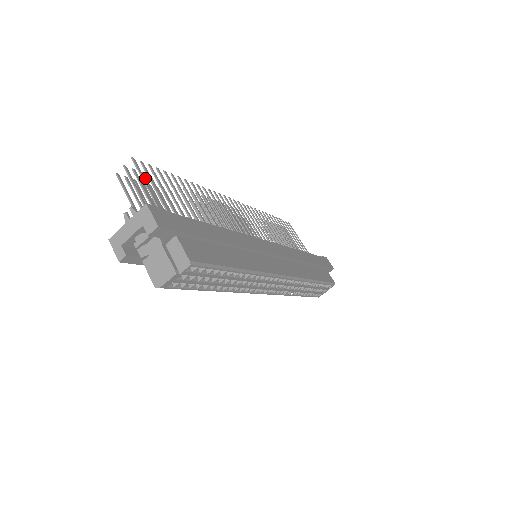
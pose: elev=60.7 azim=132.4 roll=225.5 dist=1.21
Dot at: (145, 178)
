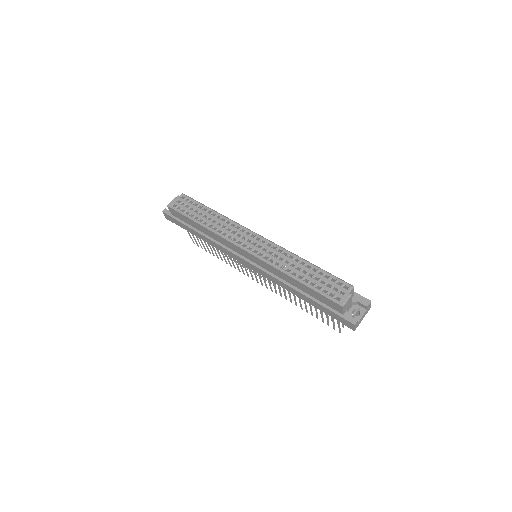
Dot at: occluded
